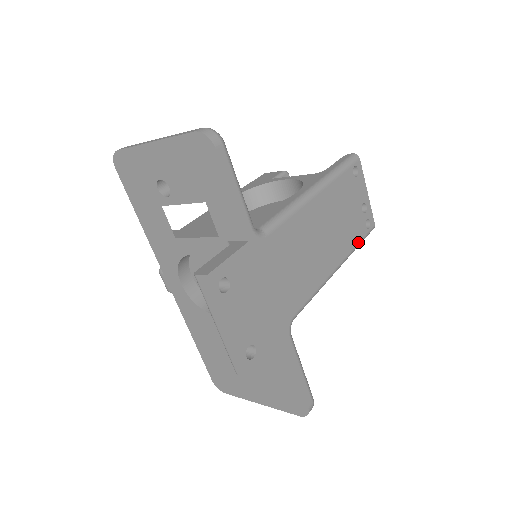
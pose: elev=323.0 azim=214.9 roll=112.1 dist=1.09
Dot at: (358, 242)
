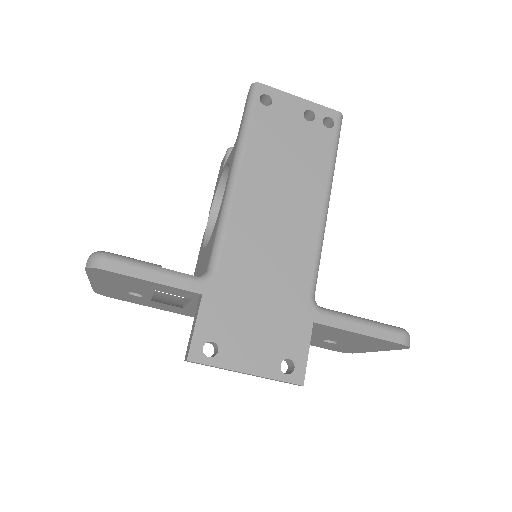
Dot at: (331, 152)
